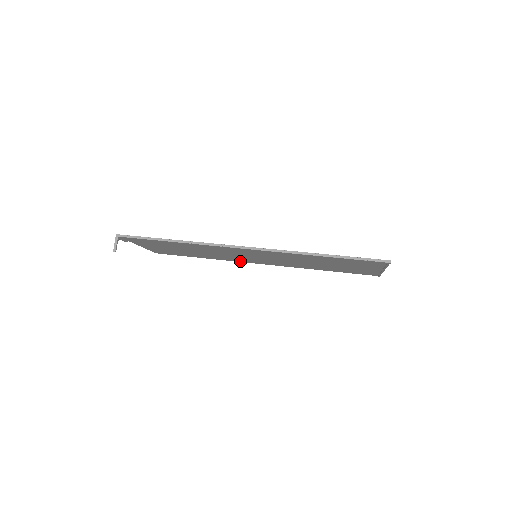
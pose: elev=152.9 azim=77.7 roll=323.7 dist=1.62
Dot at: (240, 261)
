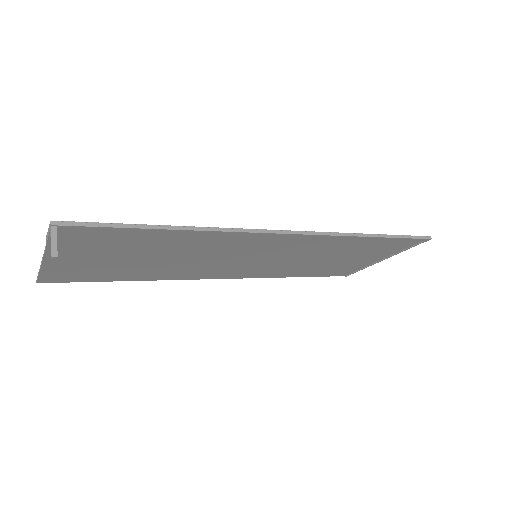
Dot at: (192, 277)
